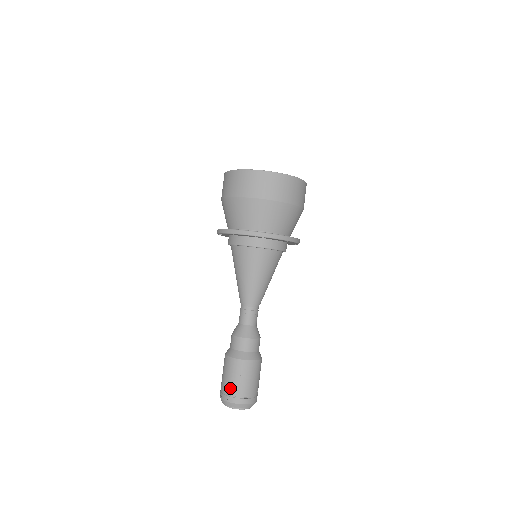
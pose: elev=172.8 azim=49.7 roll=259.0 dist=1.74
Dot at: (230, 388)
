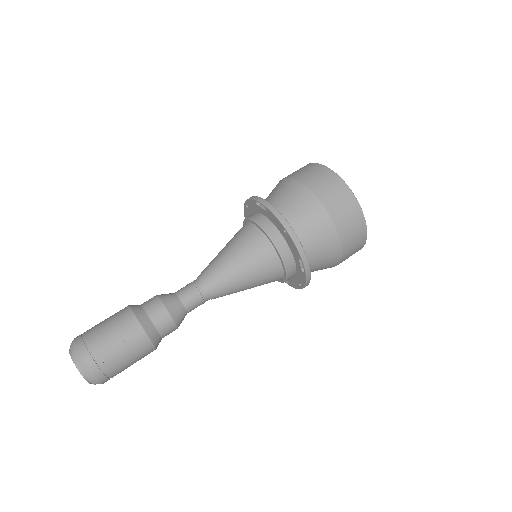
Dot at: (92, 327)
